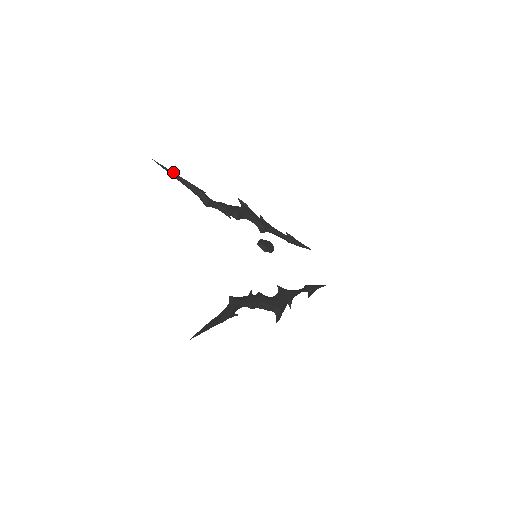
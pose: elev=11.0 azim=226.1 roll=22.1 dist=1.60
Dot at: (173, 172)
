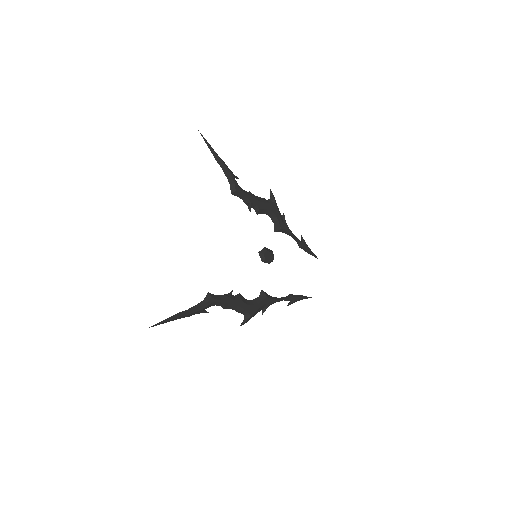
Dot at: occluded
